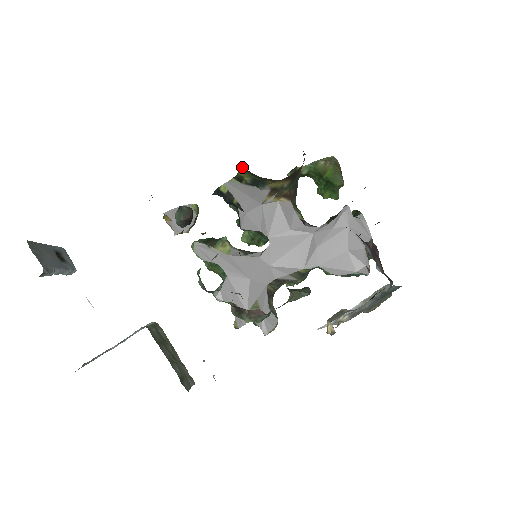
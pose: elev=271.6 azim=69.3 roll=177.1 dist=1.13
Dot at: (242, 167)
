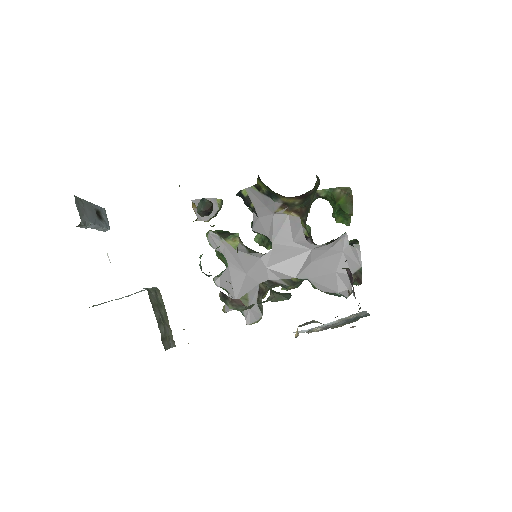
Dot at: (259, 179)
